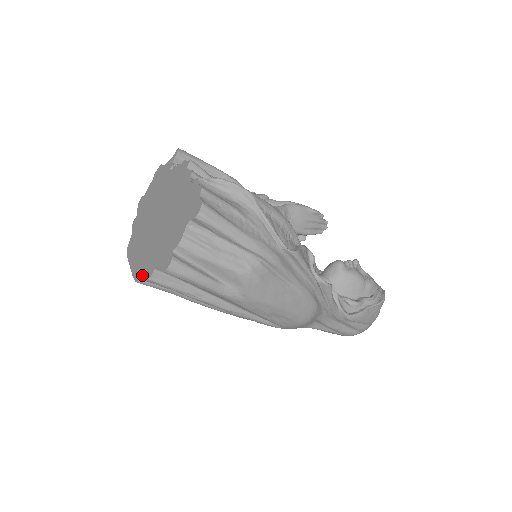
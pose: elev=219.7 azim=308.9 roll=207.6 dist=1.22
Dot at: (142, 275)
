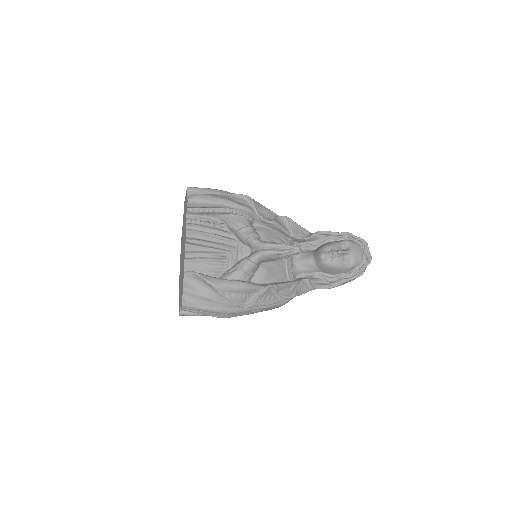
Dot at: occluded
